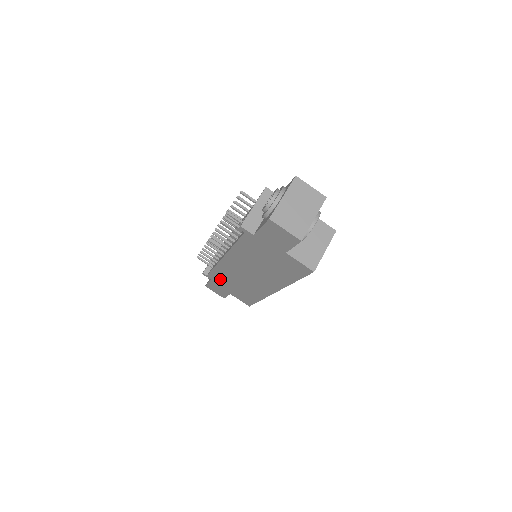
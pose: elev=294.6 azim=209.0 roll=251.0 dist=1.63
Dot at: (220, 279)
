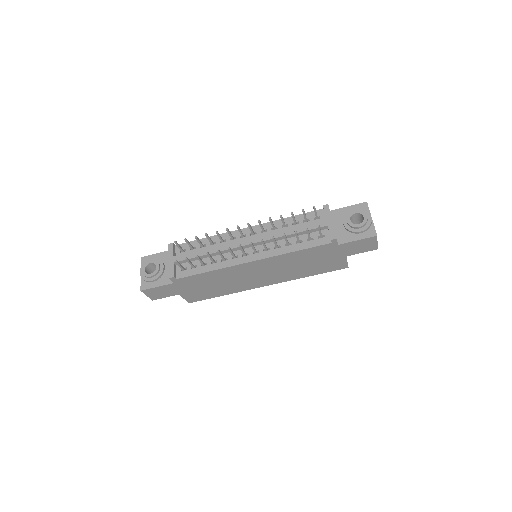
Dot at: (196, 281)
